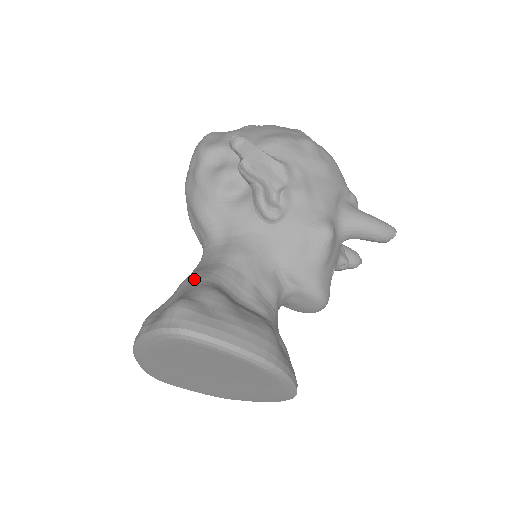
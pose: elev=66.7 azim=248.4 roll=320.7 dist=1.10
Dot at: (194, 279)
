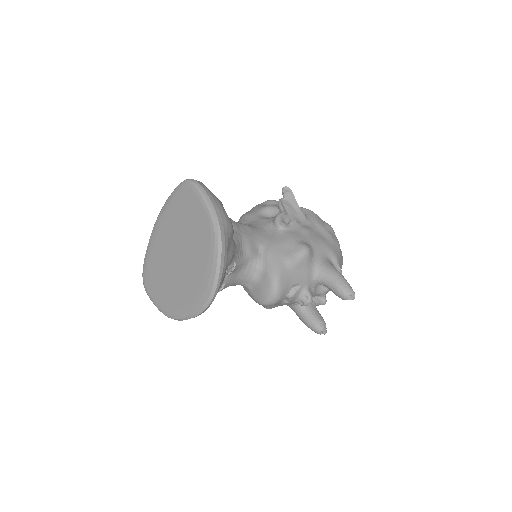
Dot at: occluded
